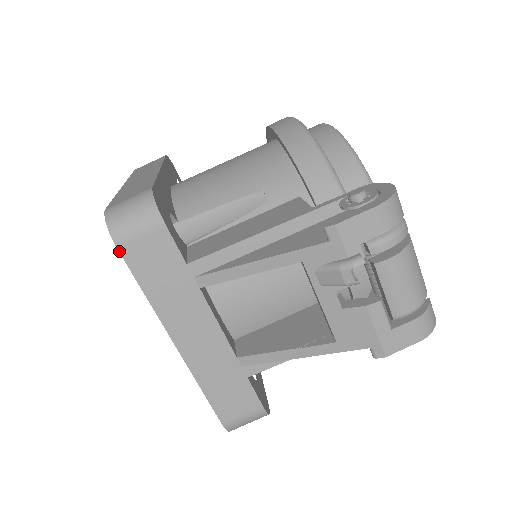
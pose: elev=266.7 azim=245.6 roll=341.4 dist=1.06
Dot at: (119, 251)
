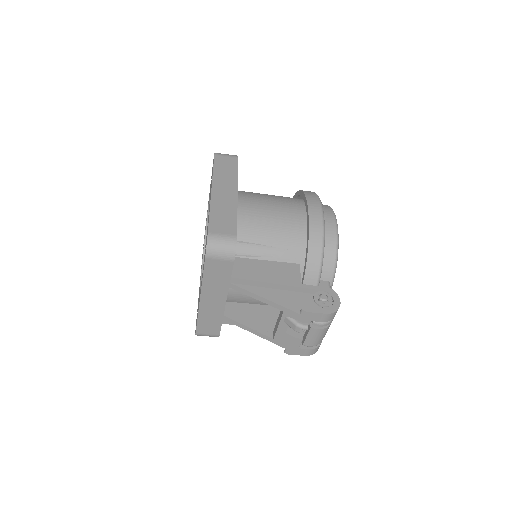
Dot at: (205, 260)
